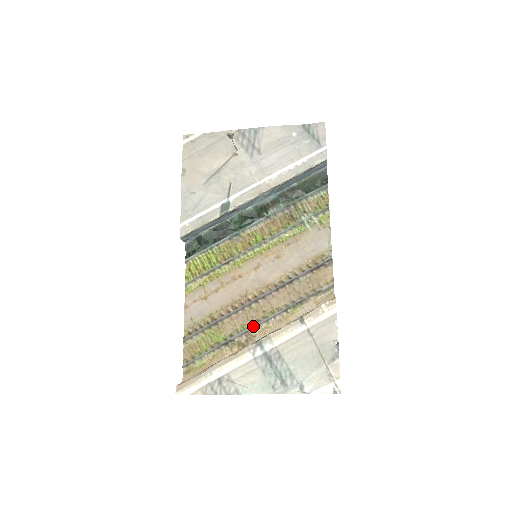
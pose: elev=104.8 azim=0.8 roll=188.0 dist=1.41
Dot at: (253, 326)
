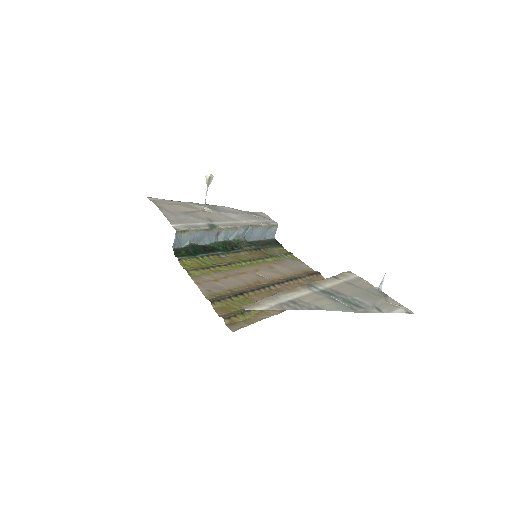
Dot at: occluded
